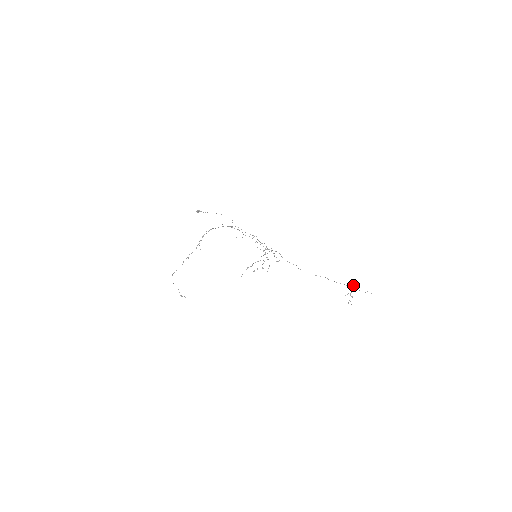
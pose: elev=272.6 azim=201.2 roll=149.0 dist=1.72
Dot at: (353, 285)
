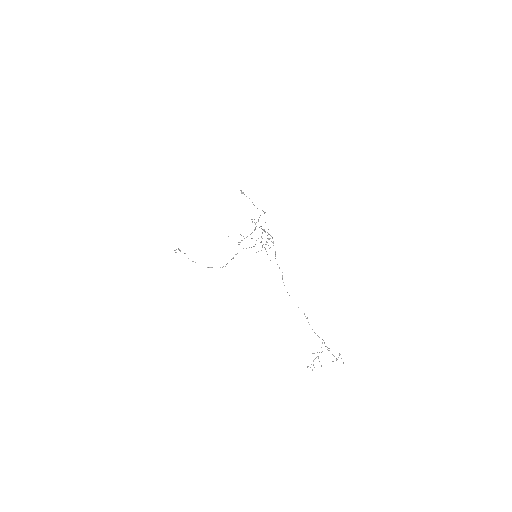
Dot at: occluded
